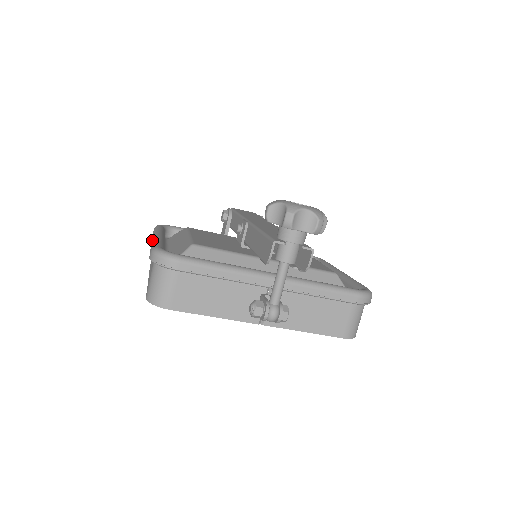
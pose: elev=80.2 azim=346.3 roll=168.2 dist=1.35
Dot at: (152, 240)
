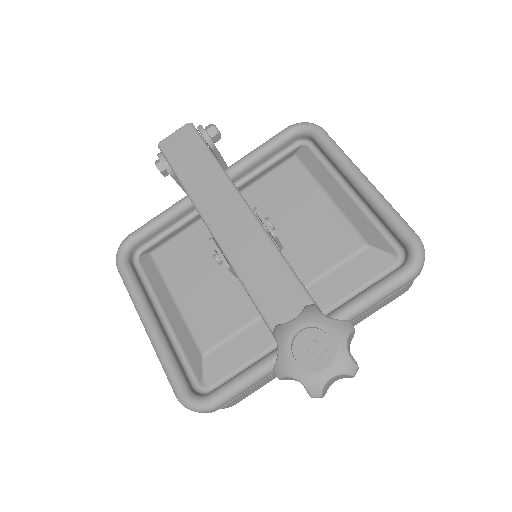
Dot at: occluded
